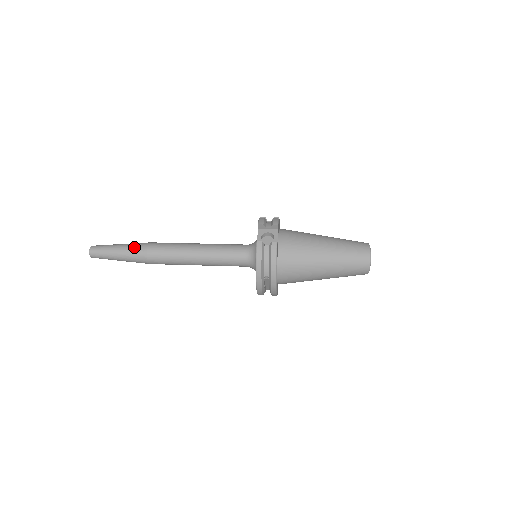
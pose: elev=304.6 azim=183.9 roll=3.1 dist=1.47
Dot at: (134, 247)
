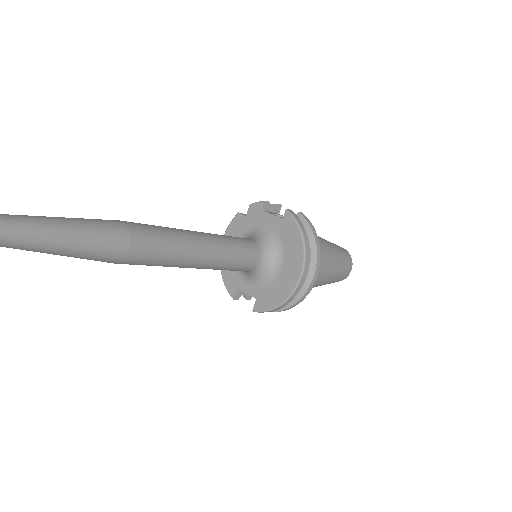
Dot at: (96, 219)
